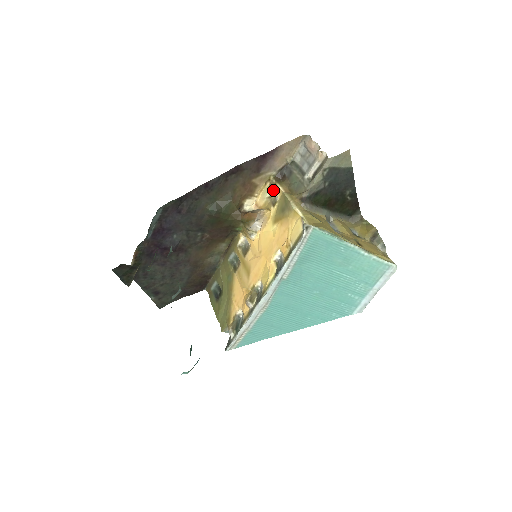
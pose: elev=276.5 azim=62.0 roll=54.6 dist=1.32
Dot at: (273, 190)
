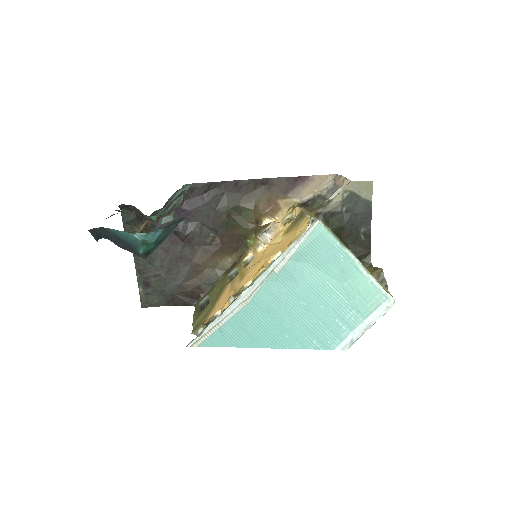
Dot at: (293, 212)
